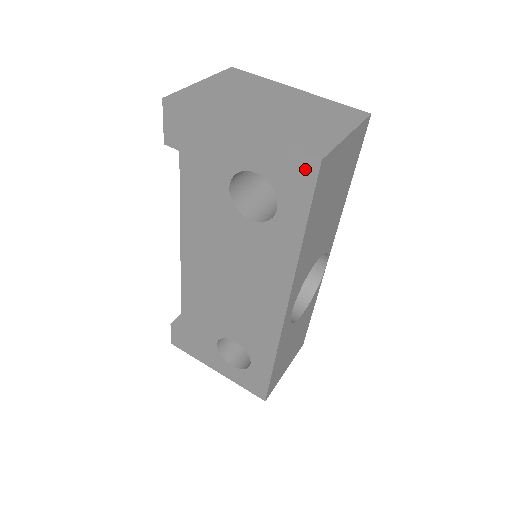
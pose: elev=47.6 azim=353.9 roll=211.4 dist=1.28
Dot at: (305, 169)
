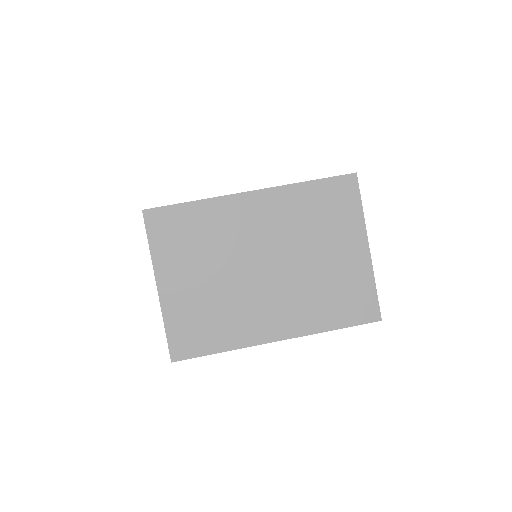
Dot at: occluded
